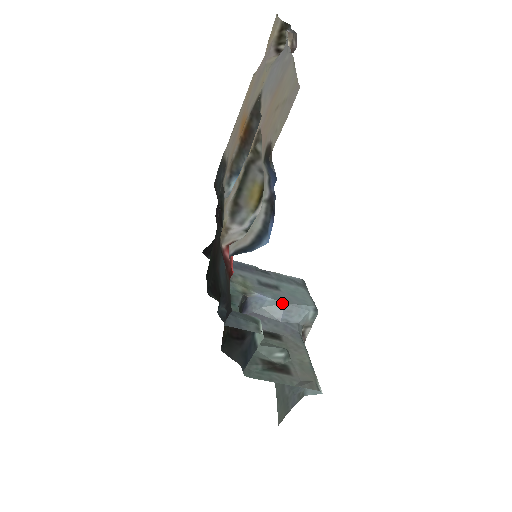
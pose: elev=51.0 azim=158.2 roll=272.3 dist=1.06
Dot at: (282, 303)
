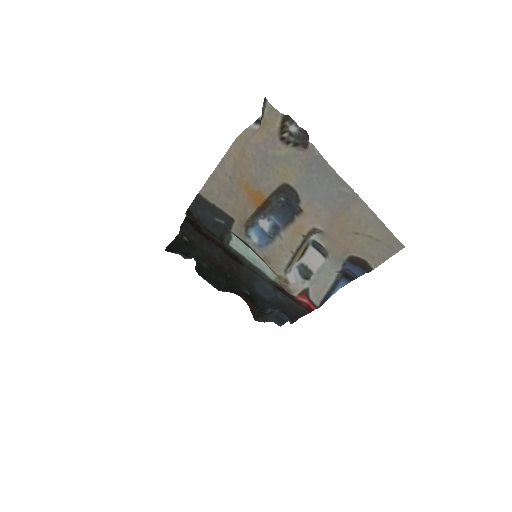
Dot at: occluded
